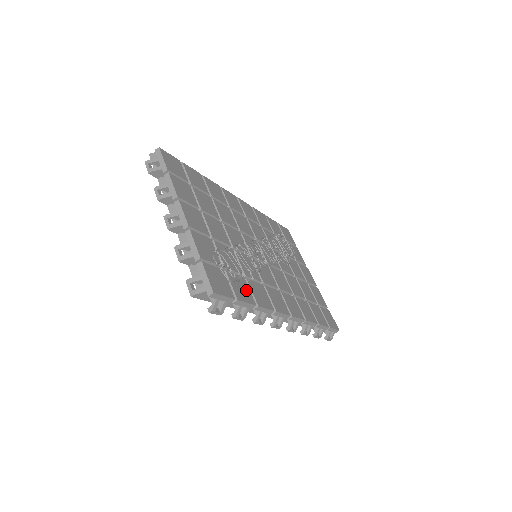
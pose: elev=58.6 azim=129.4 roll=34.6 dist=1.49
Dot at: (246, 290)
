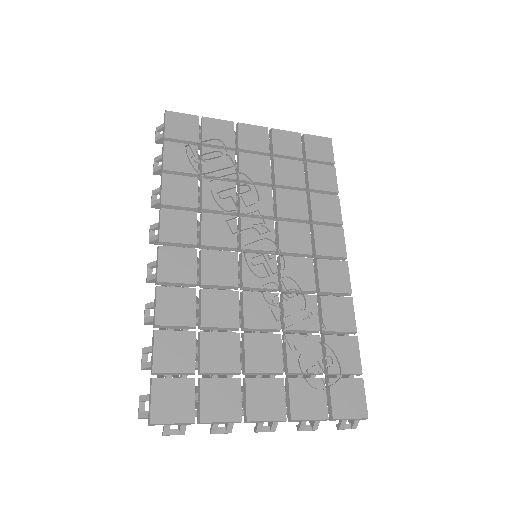
Dot at: (342, 345)
